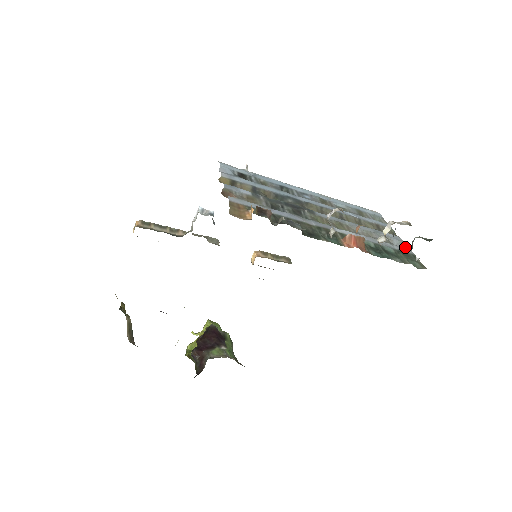
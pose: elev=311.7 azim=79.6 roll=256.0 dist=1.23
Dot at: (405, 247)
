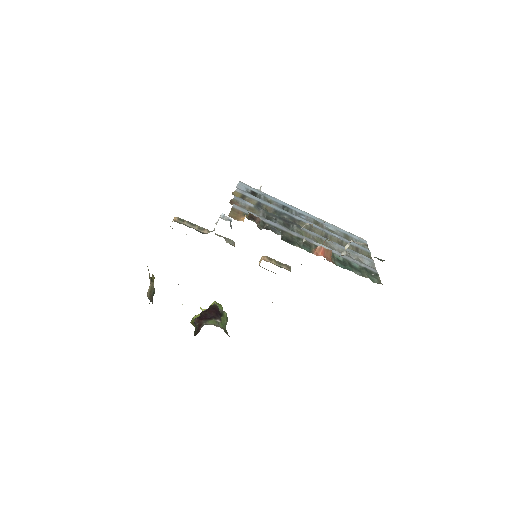
Dot at: (373, 267)
